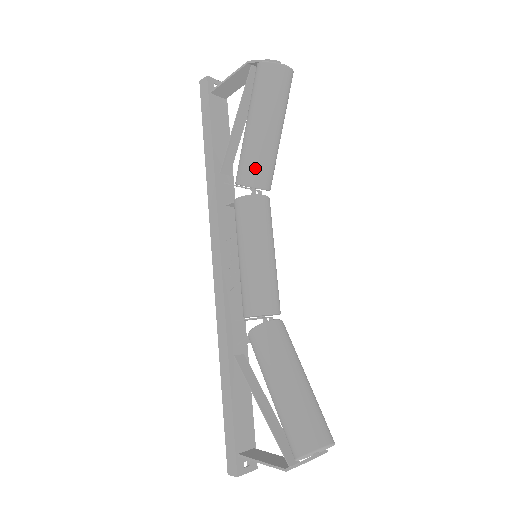
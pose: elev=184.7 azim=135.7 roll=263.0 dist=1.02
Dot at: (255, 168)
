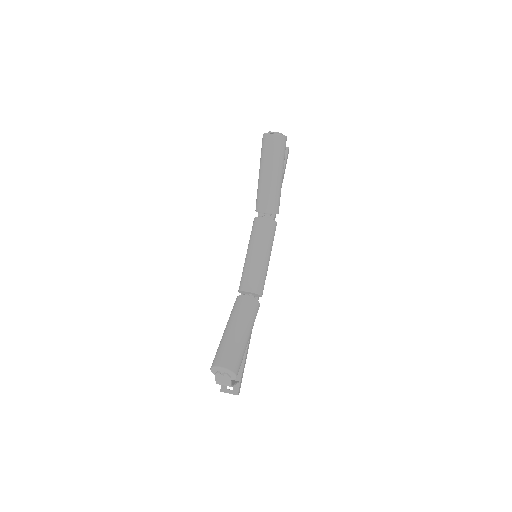
Dot at: (258, 200)
